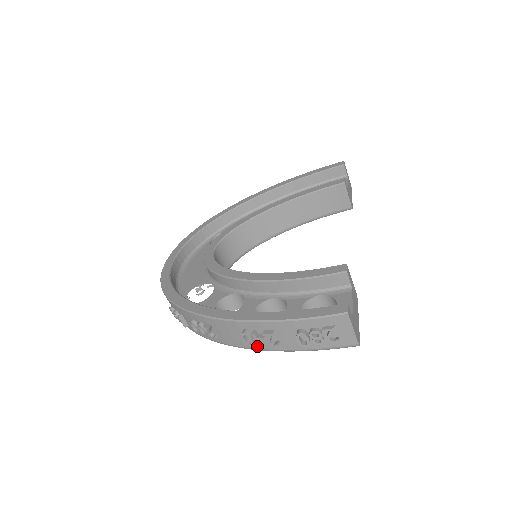
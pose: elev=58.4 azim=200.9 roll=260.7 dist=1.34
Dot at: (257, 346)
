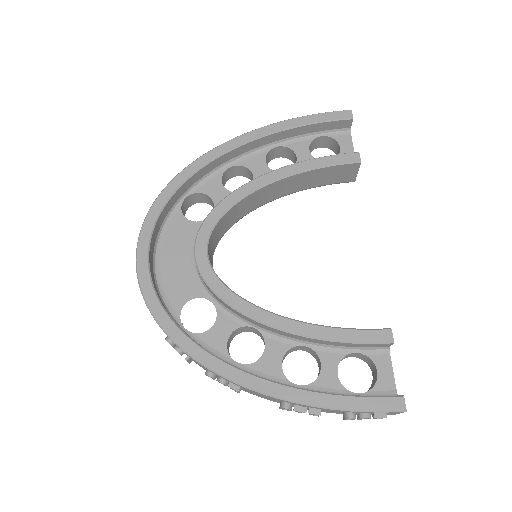
Dot at: occluded
